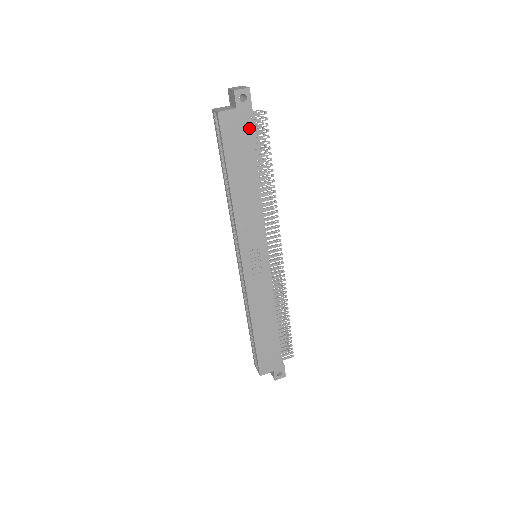
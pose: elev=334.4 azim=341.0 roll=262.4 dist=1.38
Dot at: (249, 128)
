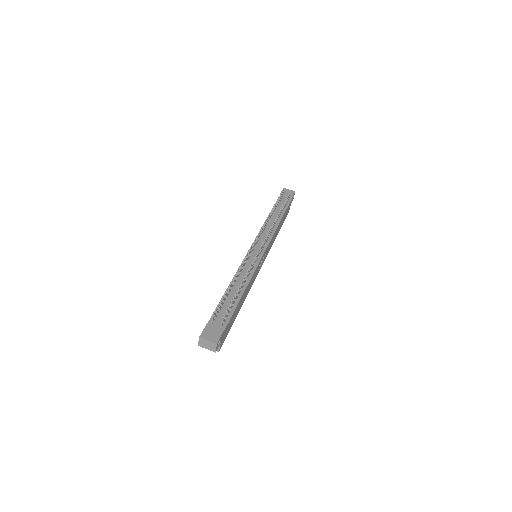
Dot at: (228, 324)
